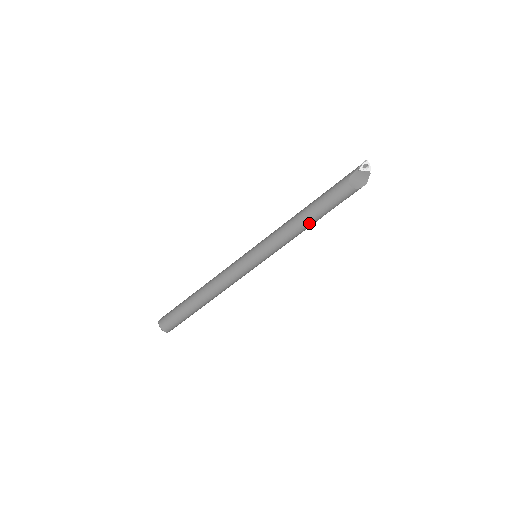
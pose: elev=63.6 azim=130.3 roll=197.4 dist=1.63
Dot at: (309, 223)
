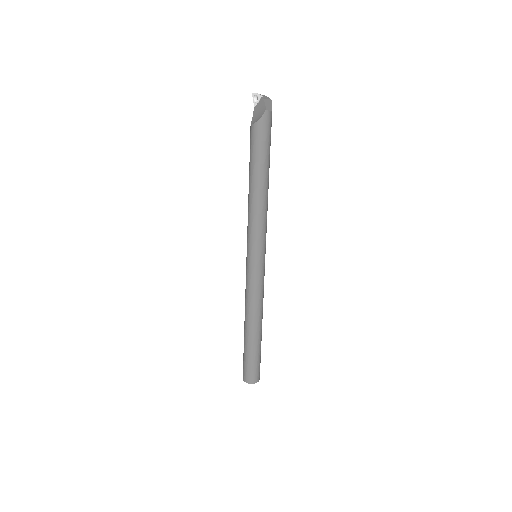
Dot at: (253, 188)
